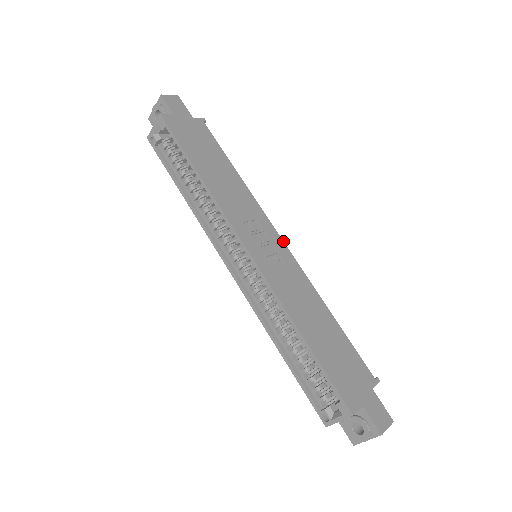
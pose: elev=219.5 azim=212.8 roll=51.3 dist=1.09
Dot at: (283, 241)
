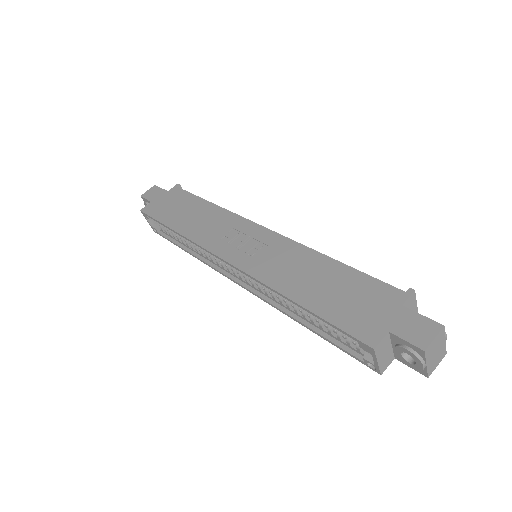
Dot at: (264, 227)
